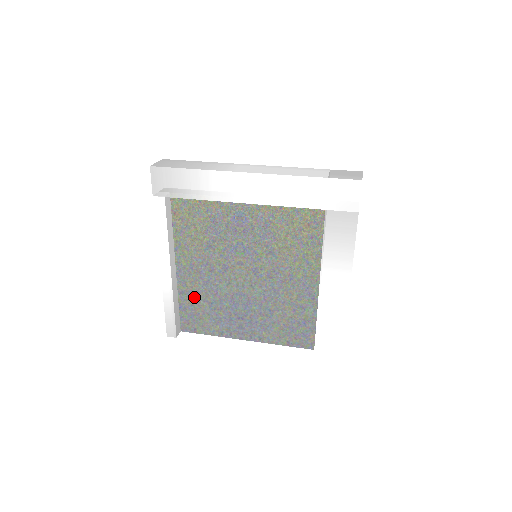
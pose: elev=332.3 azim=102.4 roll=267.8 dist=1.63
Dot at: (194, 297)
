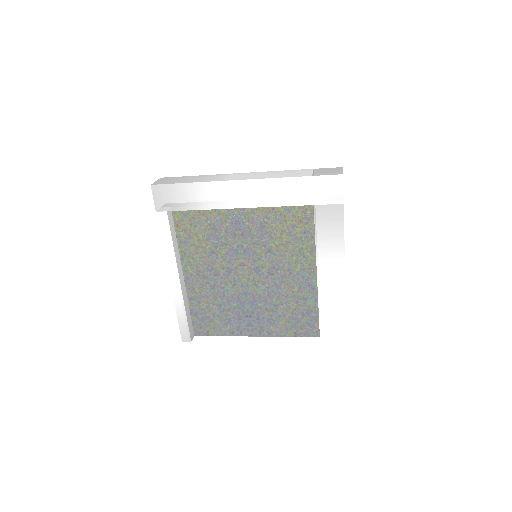
Dot at: (203, 302)
